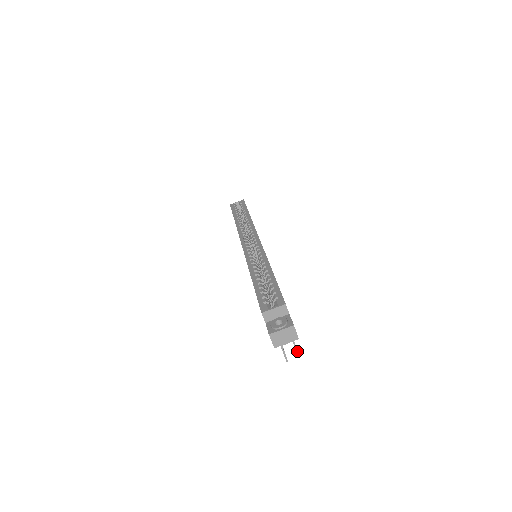
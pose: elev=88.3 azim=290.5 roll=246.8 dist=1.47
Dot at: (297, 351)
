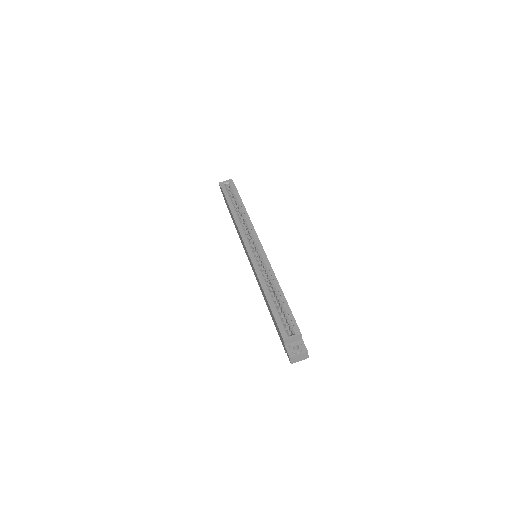
Dot at: occluded
